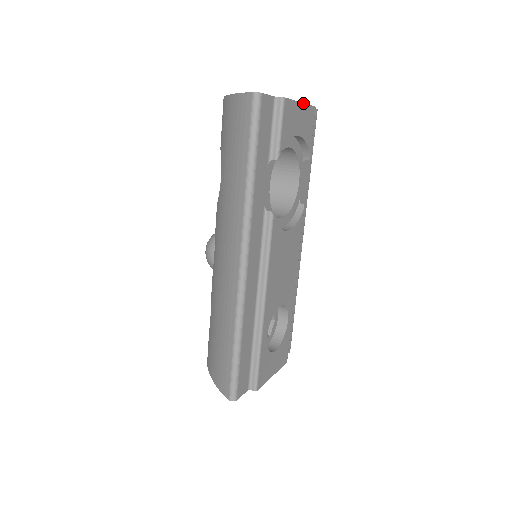
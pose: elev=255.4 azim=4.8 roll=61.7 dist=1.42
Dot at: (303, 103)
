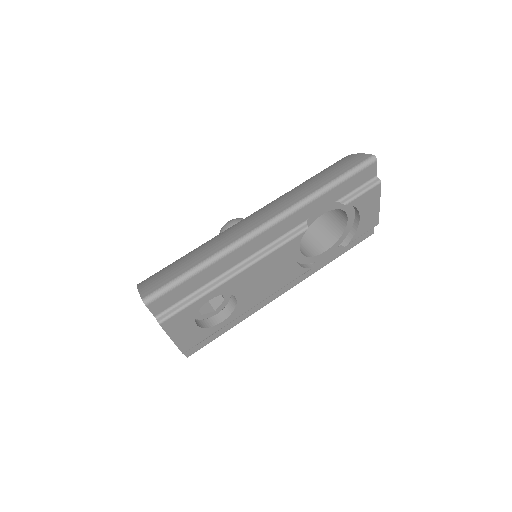
Dot at: (379, 207)
